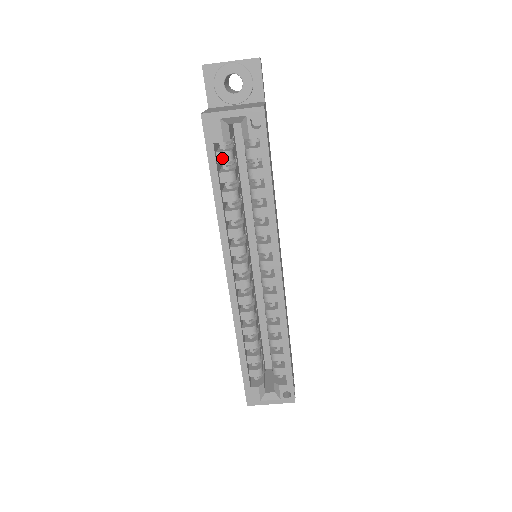
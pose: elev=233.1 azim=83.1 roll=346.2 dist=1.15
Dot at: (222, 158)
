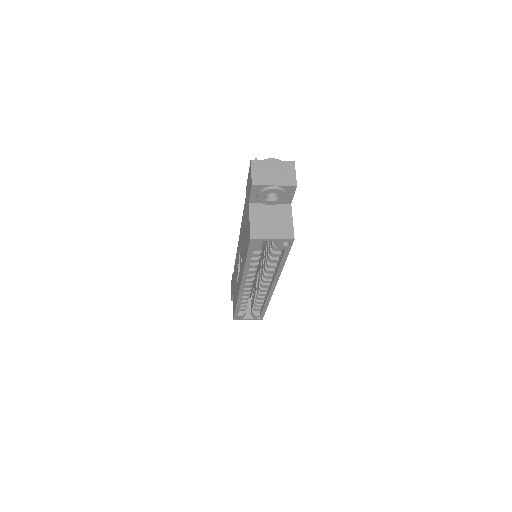
Dot at: (256, 249)
